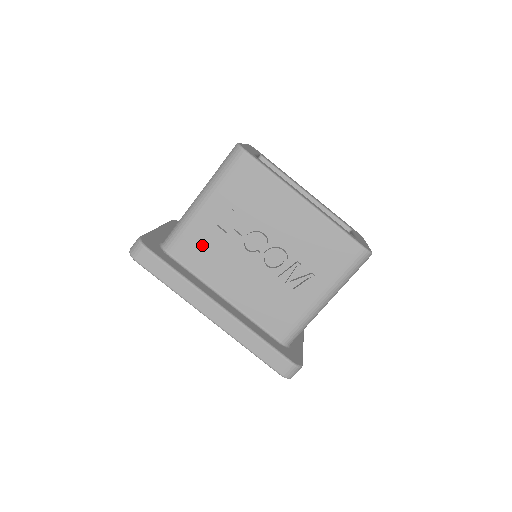
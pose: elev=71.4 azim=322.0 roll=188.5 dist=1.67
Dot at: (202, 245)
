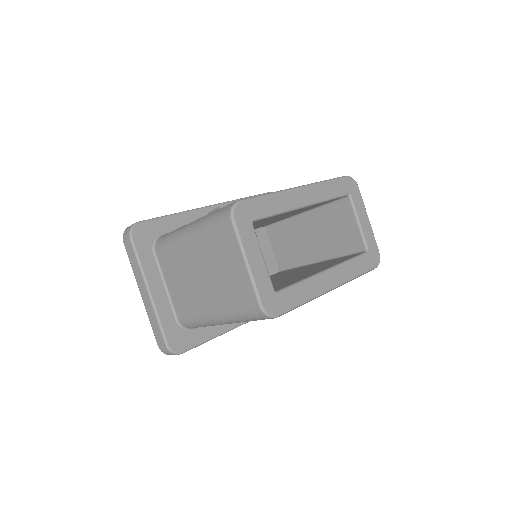
Dot at: occluded
